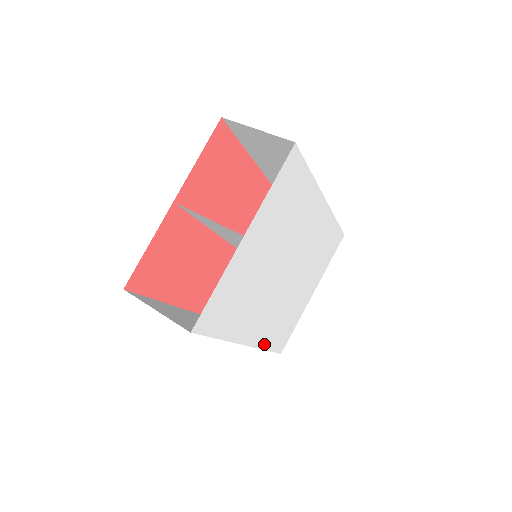
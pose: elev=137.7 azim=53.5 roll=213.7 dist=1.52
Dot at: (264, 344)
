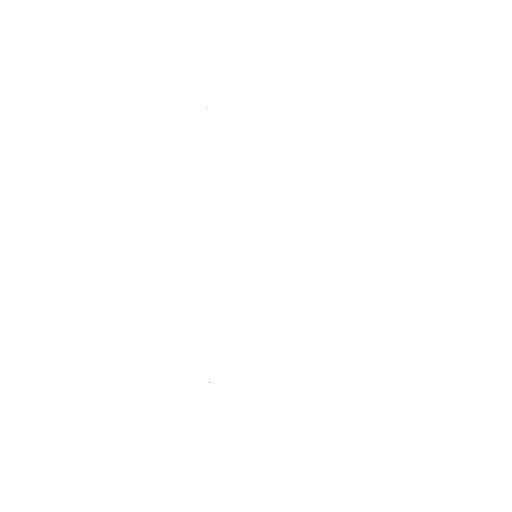
Dot at: (310, 387)
